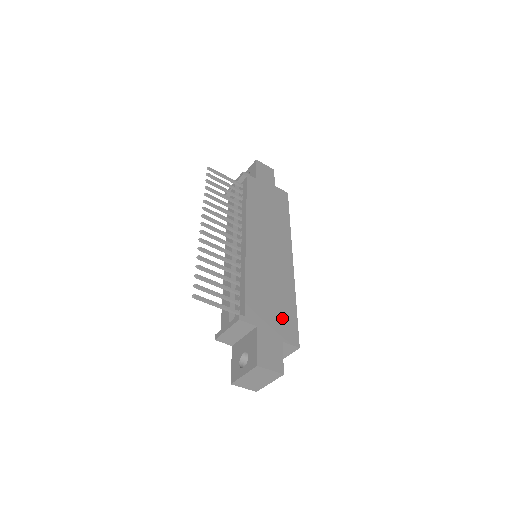
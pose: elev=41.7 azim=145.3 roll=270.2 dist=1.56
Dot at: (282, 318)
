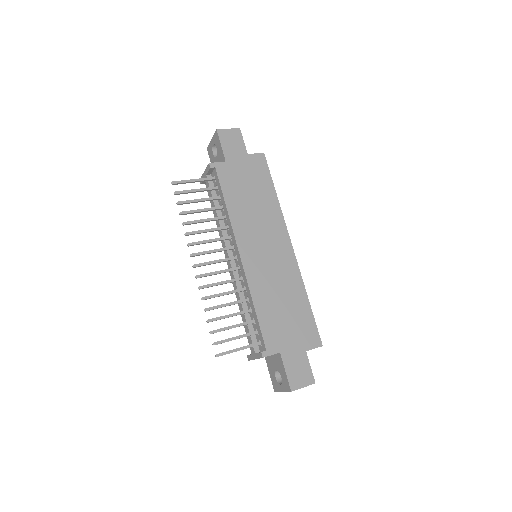
Dot at: (299, 326)
